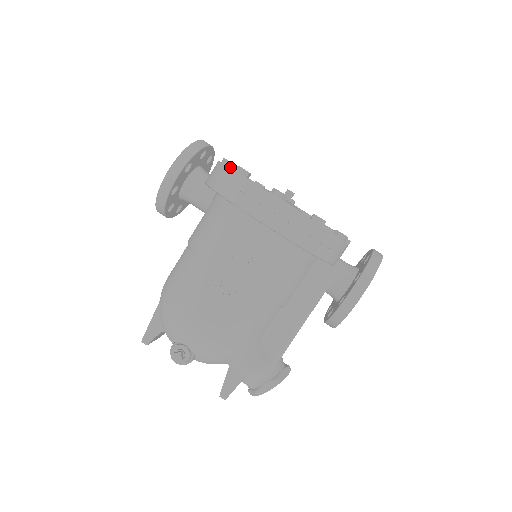
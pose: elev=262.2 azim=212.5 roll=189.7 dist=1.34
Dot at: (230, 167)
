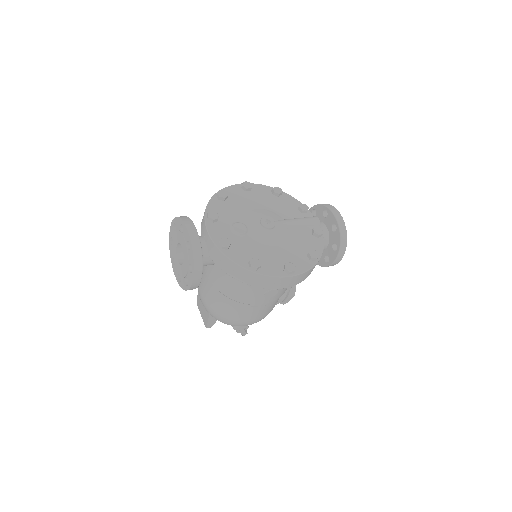
Dot at: (229, 247)
